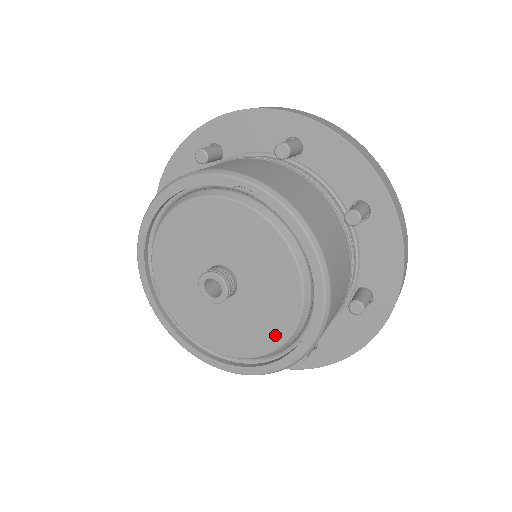
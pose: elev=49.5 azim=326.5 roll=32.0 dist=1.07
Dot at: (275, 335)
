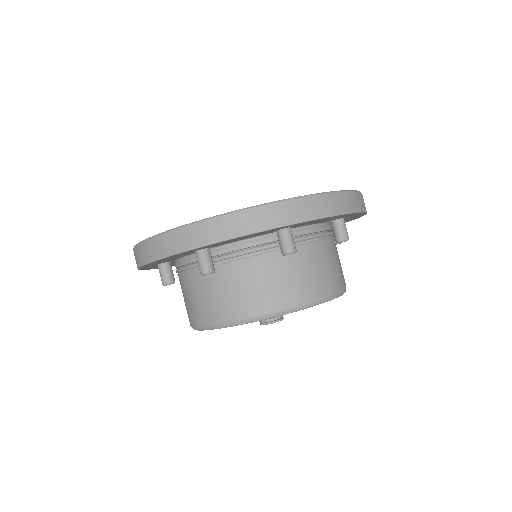
Dot at: occluded
